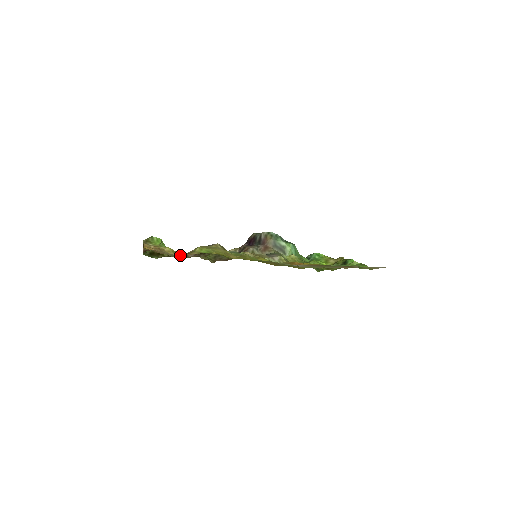
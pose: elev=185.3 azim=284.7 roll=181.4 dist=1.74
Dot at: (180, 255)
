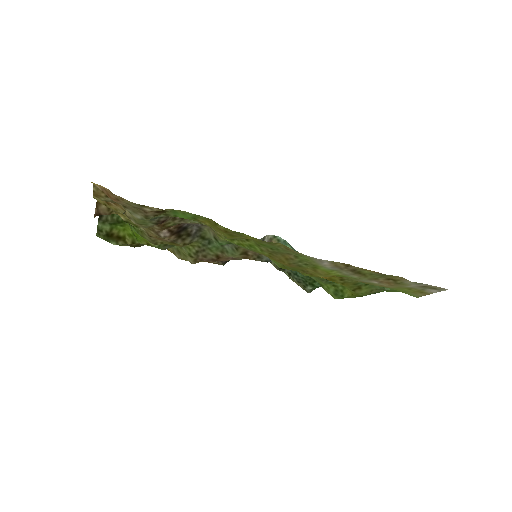
Dot at: (147, 207)
